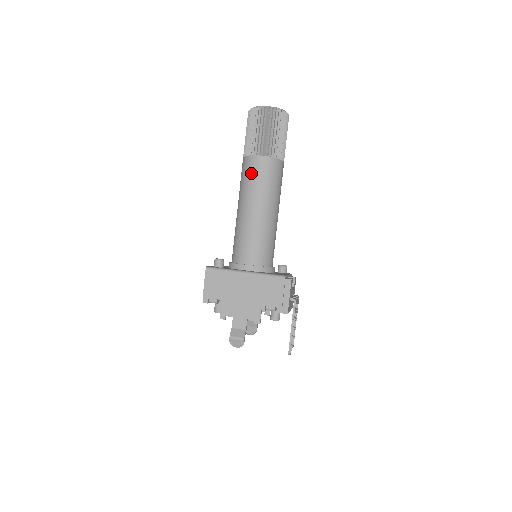
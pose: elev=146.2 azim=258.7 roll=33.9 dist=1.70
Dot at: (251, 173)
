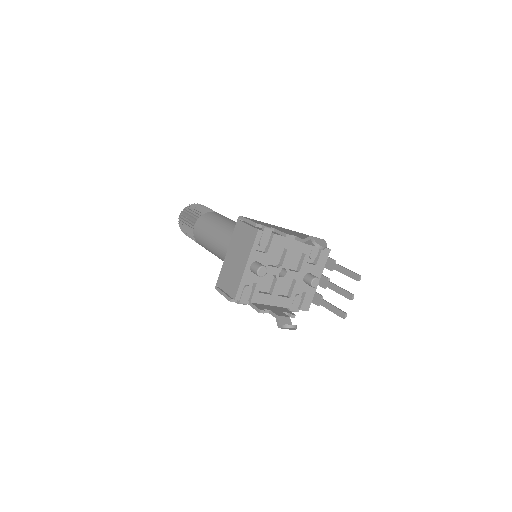
Dot at: (217, 215)
